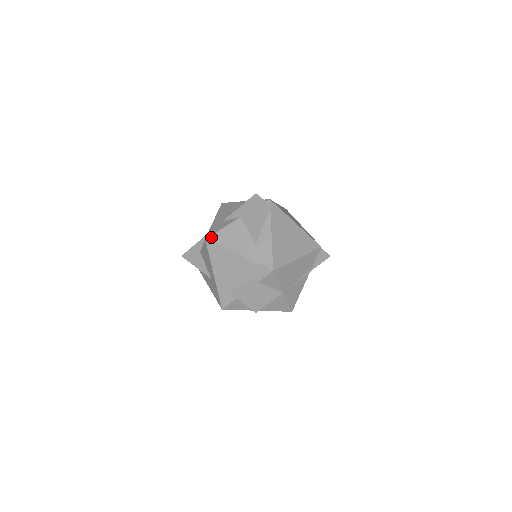
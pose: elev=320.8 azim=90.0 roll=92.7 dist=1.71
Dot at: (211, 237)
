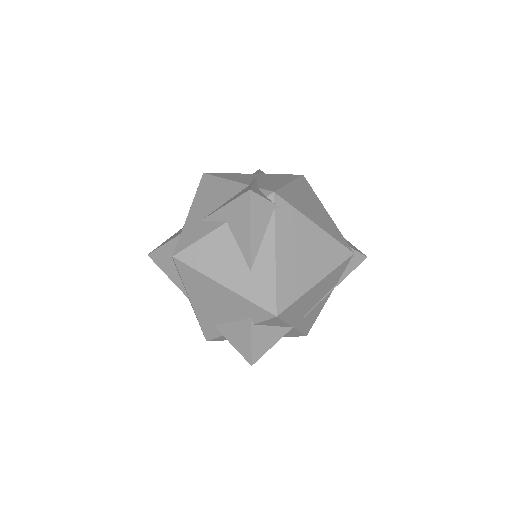
Dot at: (181, 254)
